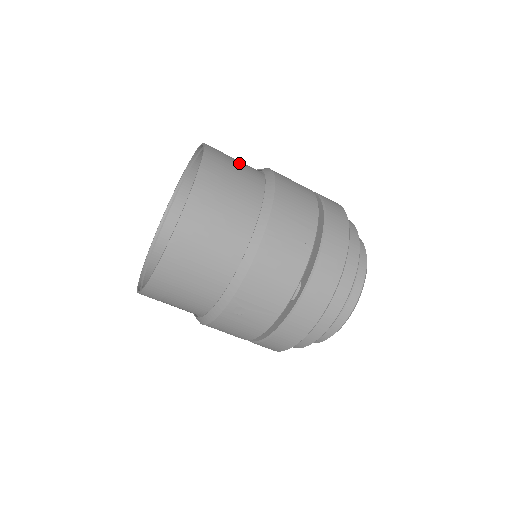
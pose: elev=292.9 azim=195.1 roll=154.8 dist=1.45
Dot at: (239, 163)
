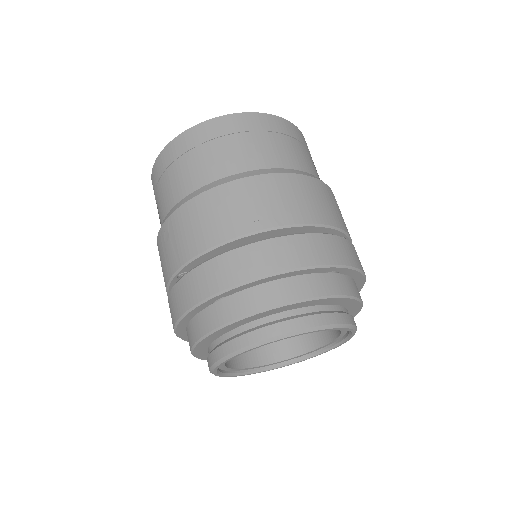
Dot at: (301, 152)
